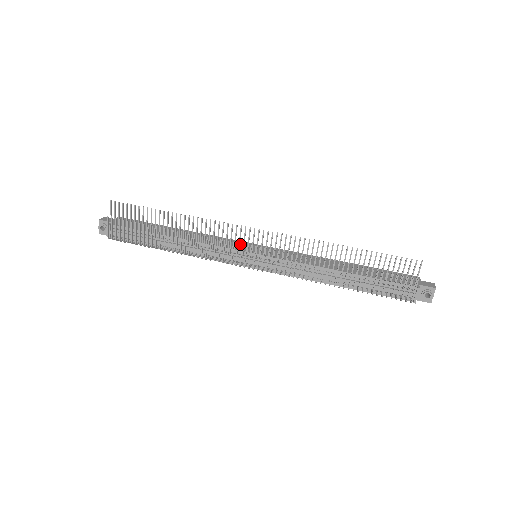
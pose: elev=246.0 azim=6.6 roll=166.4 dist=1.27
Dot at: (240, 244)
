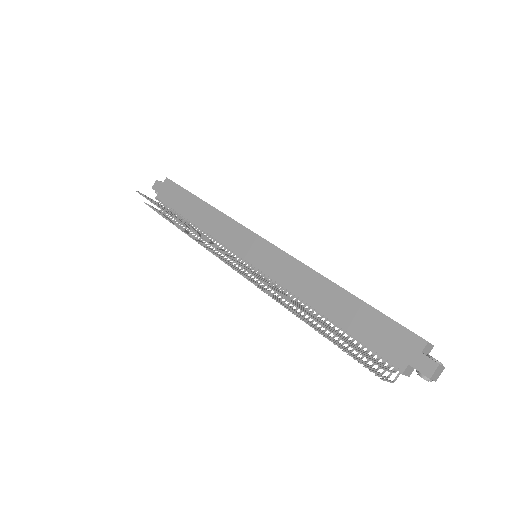
Dot at: (243, 237)
